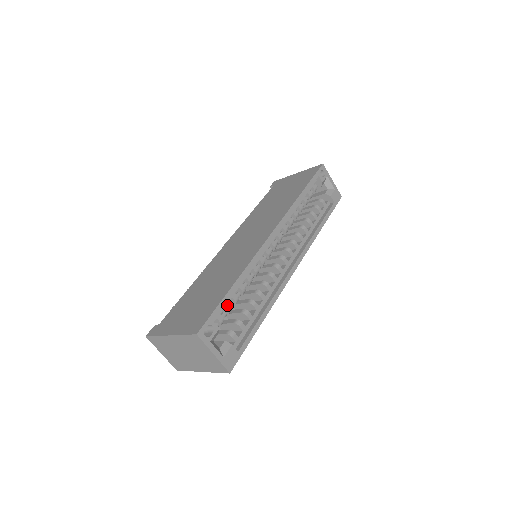
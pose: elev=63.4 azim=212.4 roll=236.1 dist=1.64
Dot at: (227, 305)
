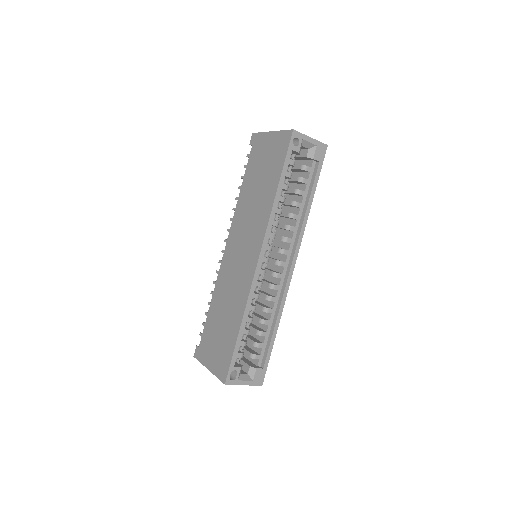
Dot at: (241, 343)
